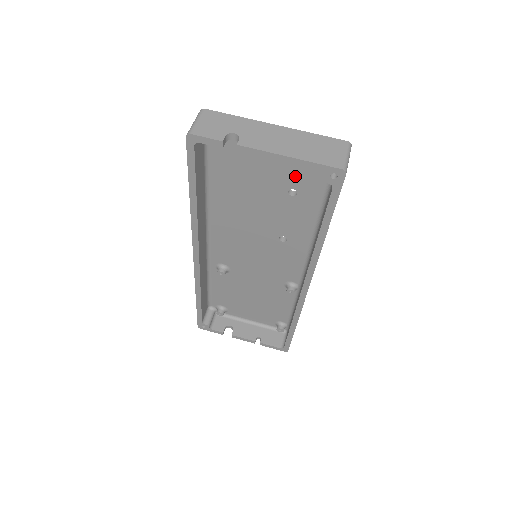
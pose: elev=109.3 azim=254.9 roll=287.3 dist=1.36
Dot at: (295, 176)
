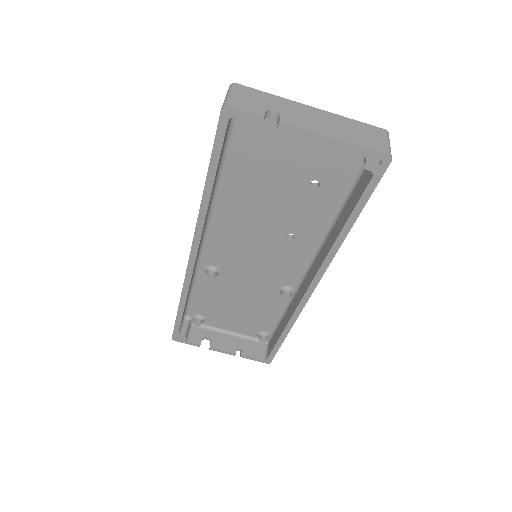
Dot at: (322, 165)
